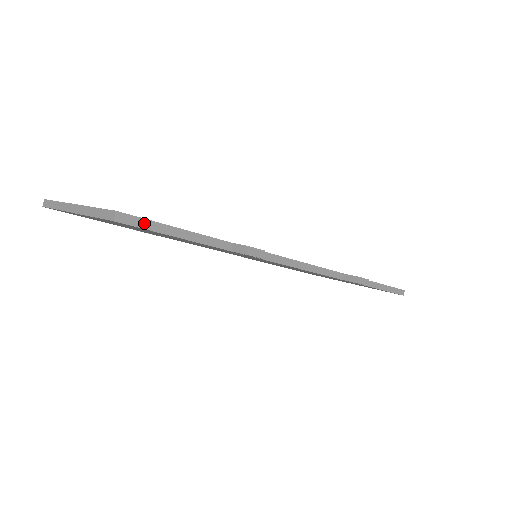
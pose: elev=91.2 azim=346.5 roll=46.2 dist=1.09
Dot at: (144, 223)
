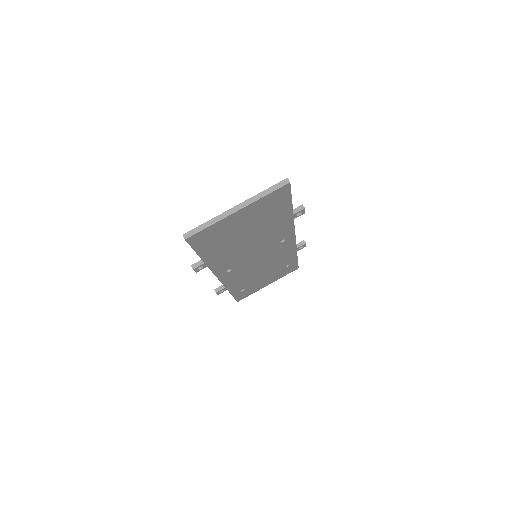
Dot at: (289, 188)
